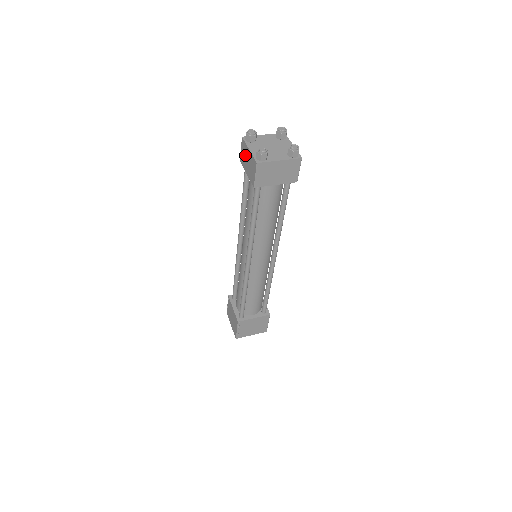
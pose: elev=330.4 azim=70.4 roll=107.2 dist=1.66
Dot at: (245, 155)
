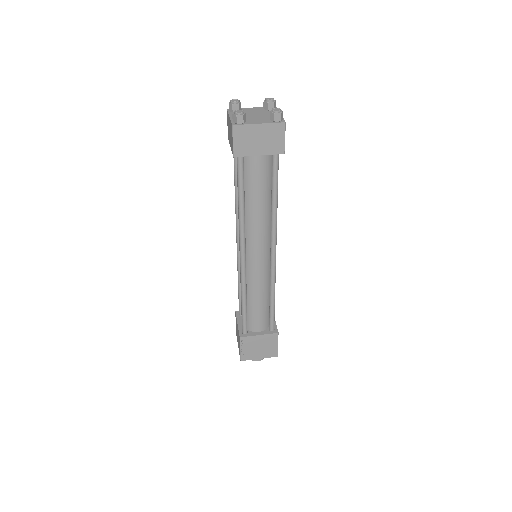
Dot at: (228, 127)
